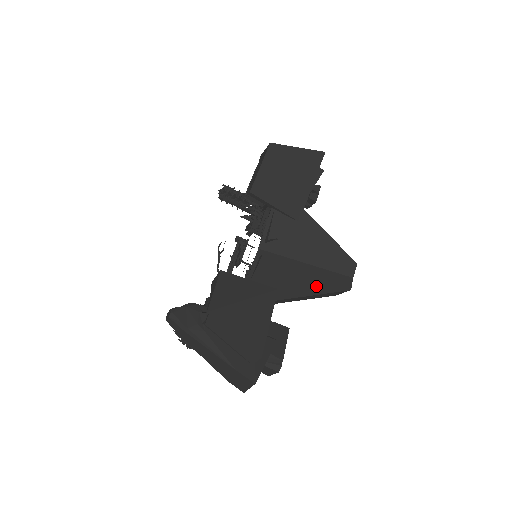
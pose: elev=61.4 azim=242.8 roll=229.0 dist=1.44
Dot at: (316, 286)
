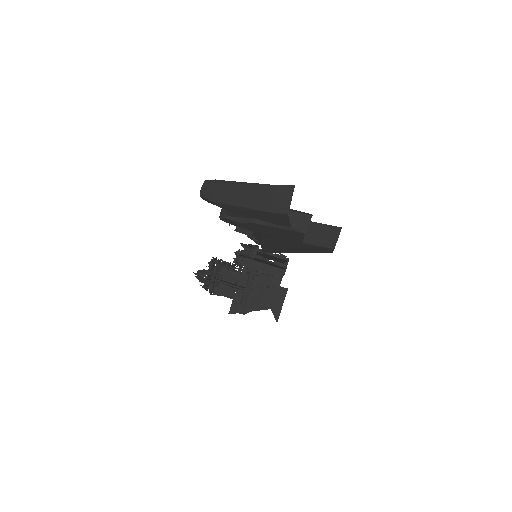
Dot at: occluded
